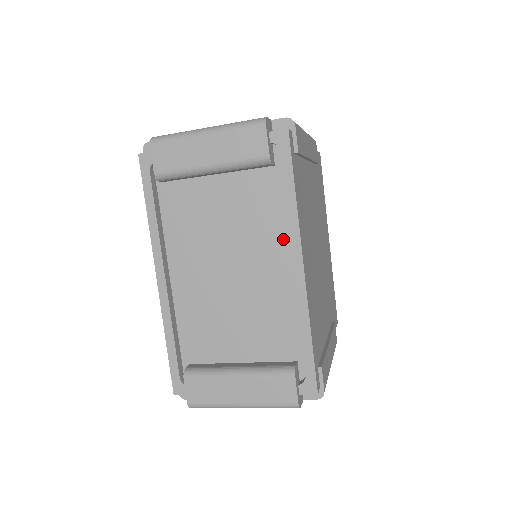
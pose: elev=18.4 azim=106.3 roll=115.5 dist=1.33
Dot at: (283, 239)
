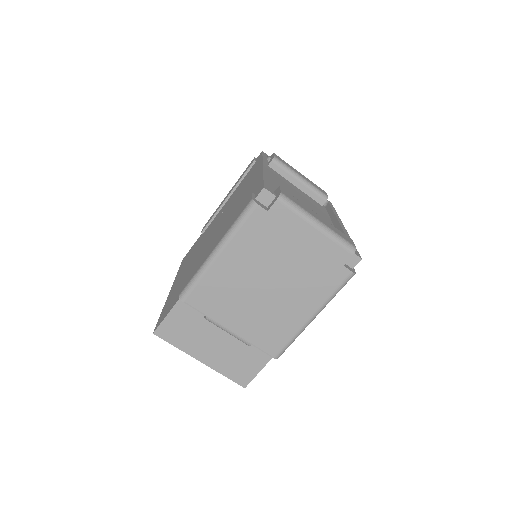
Dot at: (328, 219)
